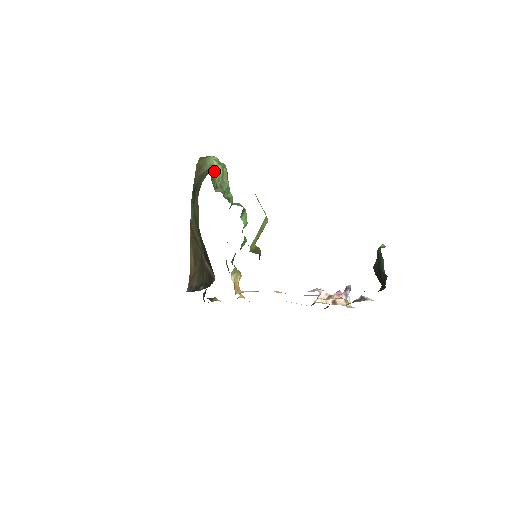
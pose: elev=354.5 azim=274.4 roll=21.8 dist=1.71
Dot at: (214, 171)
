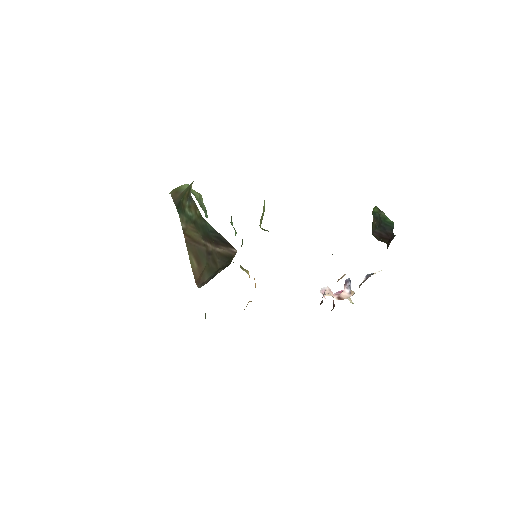
Dot at: (192, 192)
